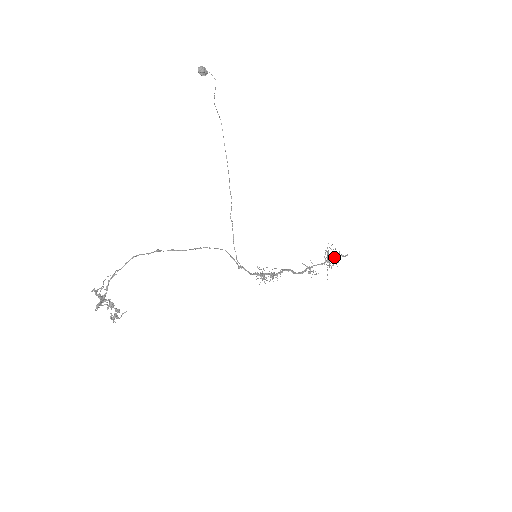
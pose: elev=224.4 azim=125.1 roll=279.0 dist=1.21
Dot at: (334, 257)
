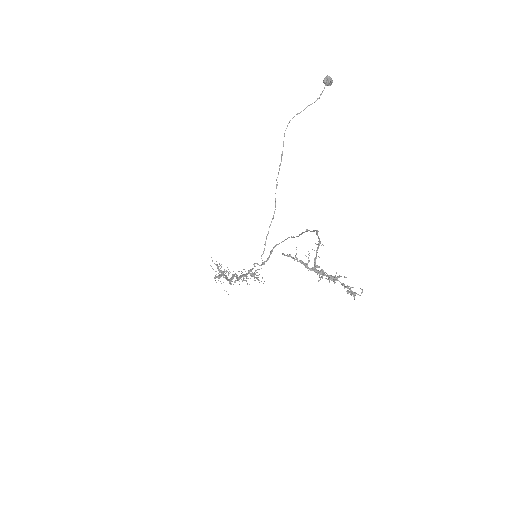
Dot at: occluded
